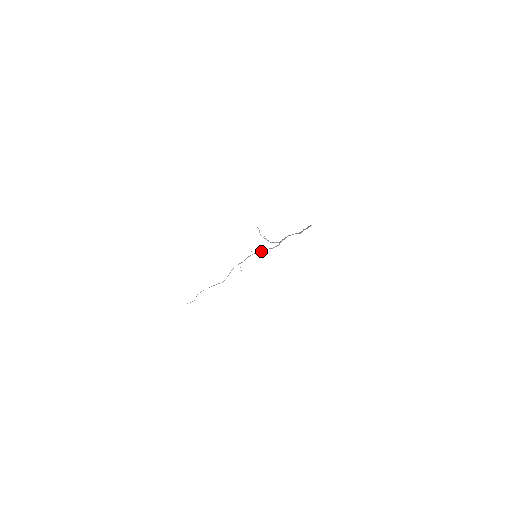
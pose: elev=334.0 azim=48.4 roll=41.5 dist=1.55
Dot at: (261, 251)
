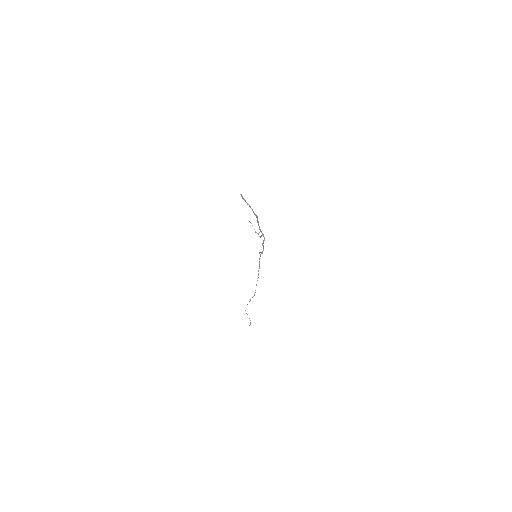
Dot at: (262, 251)
